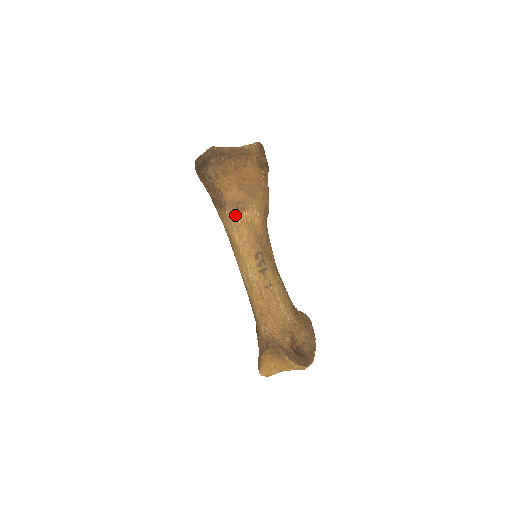
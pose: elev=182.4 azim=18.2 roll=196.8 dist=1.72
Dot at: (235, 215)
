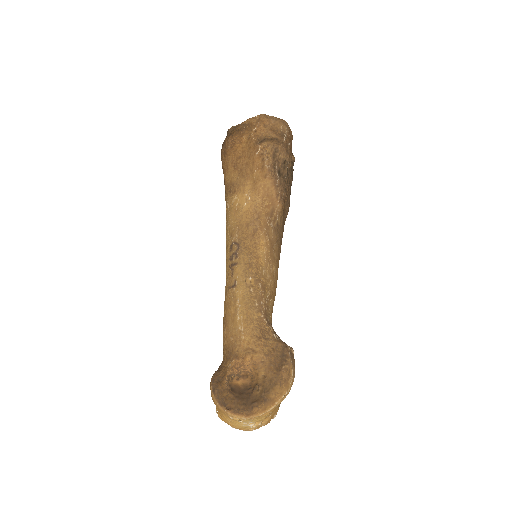
Dot at: (227, 200)
